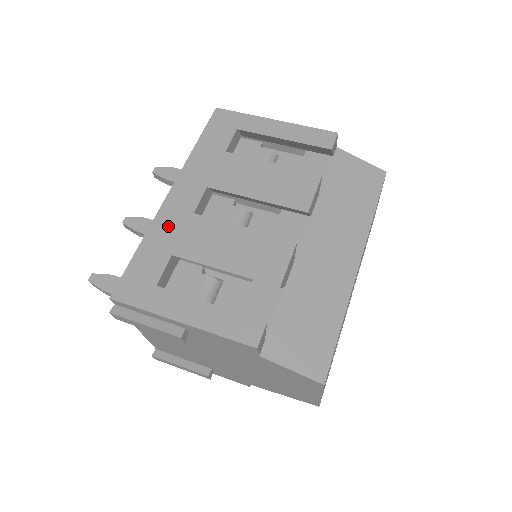
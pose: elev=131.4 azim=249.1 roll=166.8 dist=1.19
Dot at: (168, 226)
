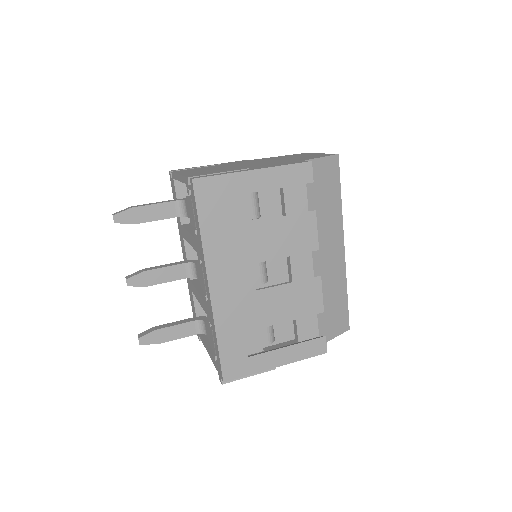
Dot at: (228, 315)
